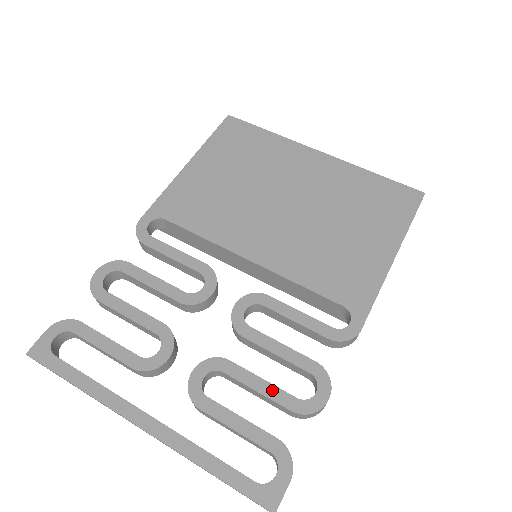
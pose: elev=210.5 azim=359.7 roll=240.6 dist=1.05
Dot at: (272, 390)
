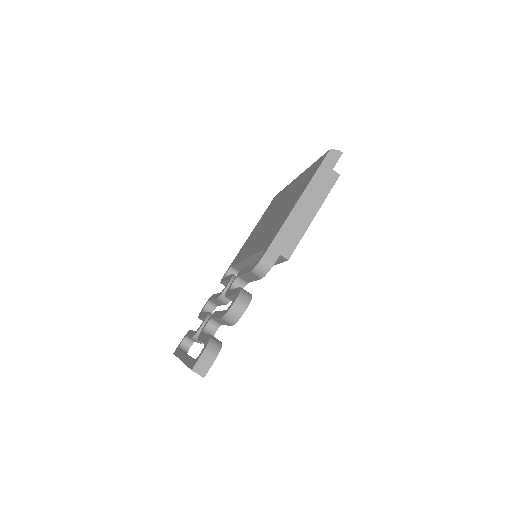
Dot at: (220, 313)
